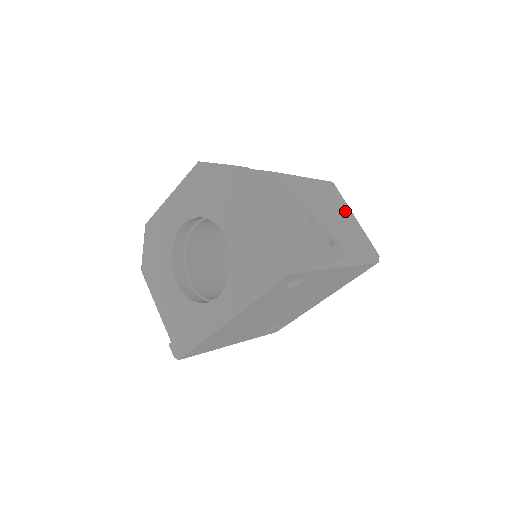
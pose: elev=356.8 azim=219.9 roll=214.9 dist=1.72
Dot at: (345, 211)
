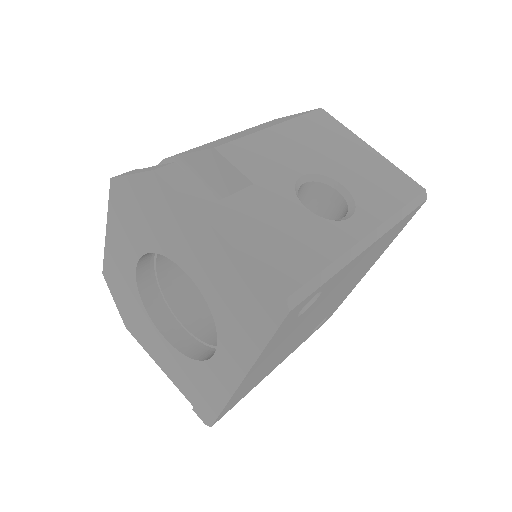
Dot at: (352, 145)
